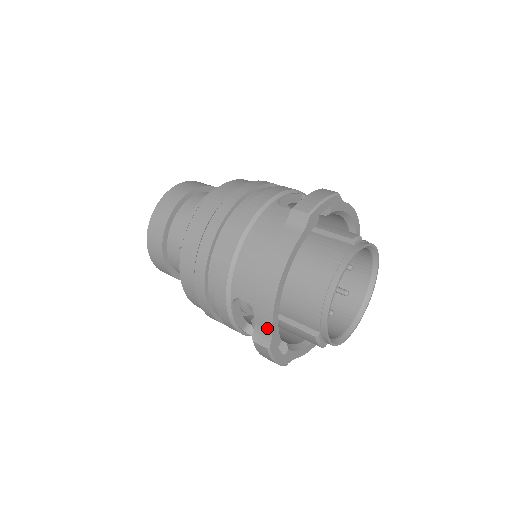
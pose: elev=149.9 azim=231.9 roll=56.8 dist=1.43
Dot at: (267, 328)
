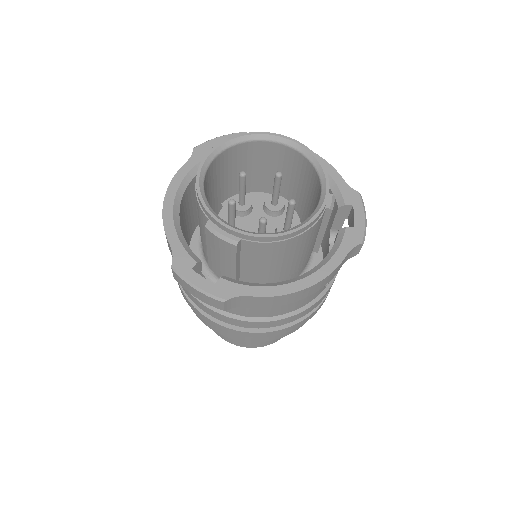
Dot at: (171, 250)
